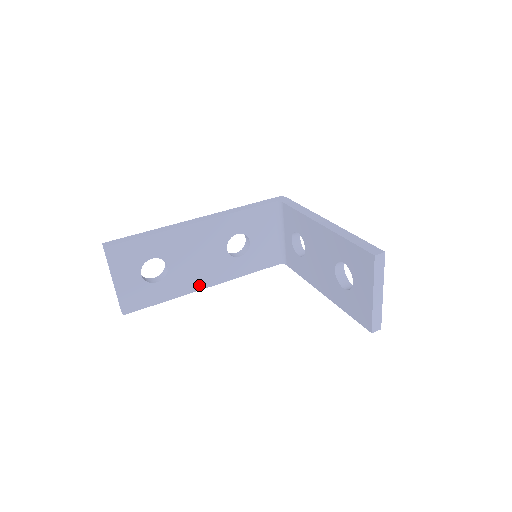
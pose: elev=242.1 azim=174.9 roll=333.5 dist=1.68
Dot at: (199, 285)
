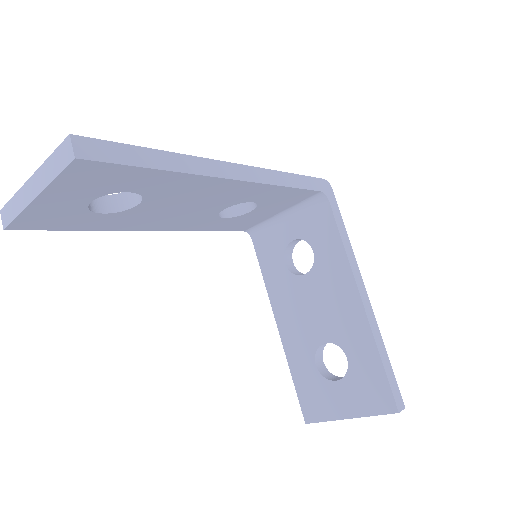
Dot at: (149, 227)
